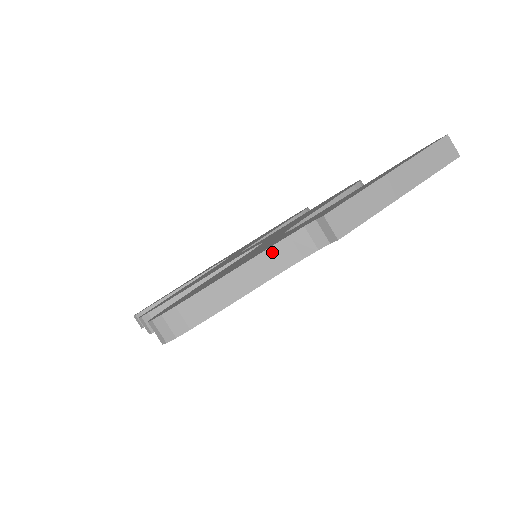
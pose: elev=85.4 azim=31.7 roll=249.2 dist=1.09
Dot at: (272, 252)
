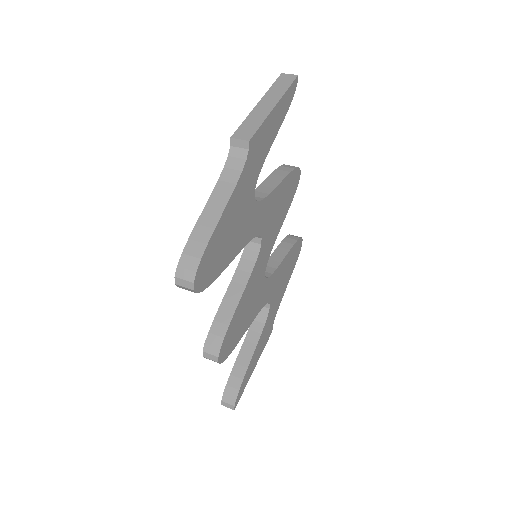
Dot at: (220, 183)
